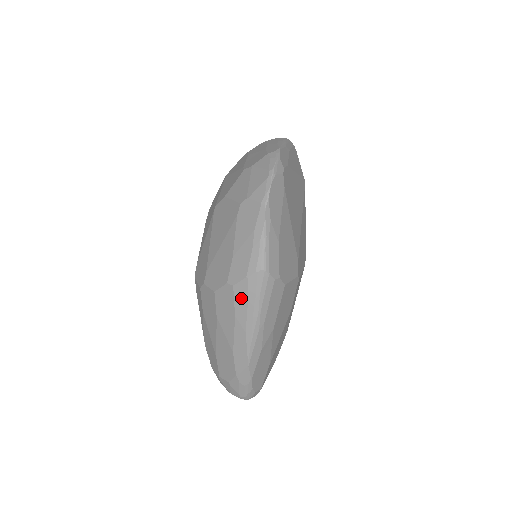
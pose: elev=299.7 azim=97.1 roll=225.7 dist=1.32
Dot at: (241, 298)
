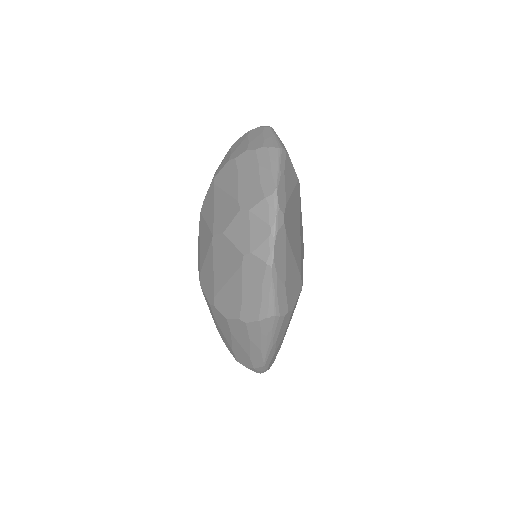
Dot at: (254, 331)
